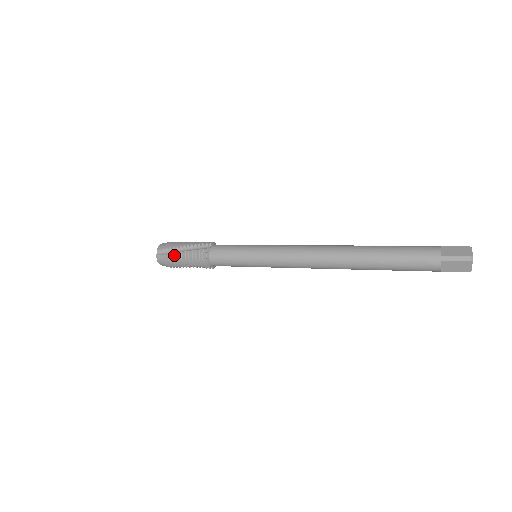
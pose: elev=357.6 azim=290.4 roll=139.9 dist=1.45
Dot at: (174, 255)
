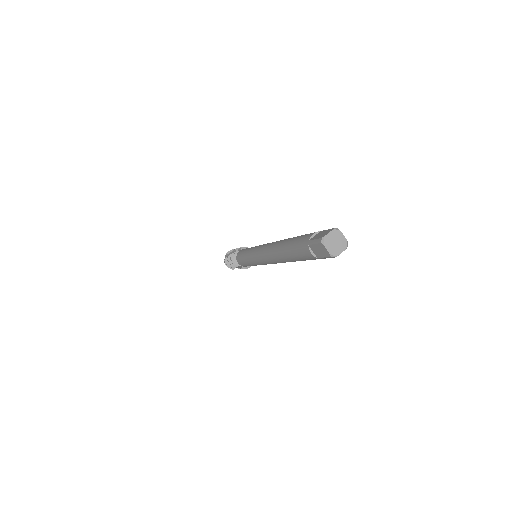
Dot at: occluded
